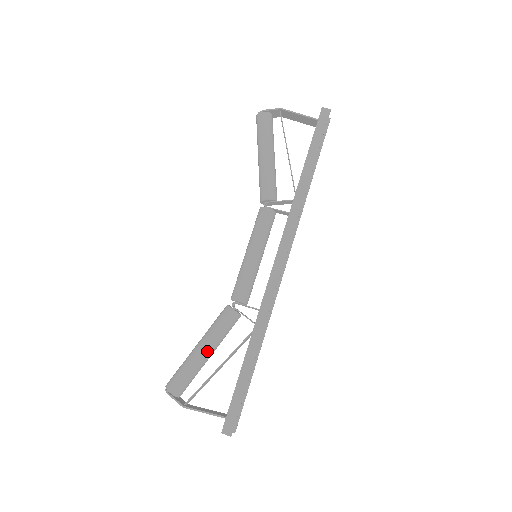
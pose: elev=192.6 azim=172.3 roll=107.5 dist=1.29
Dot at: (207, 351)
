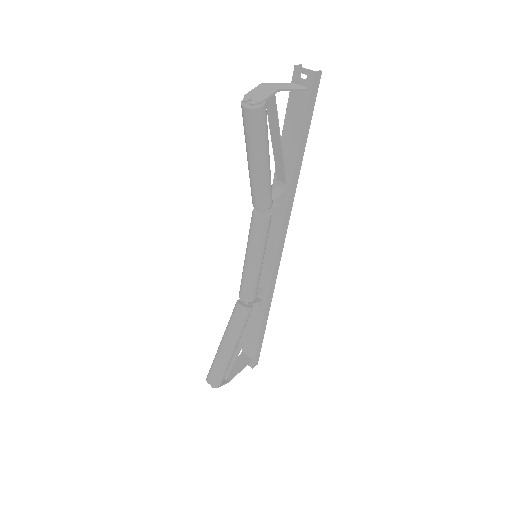
Dot at: occluded
